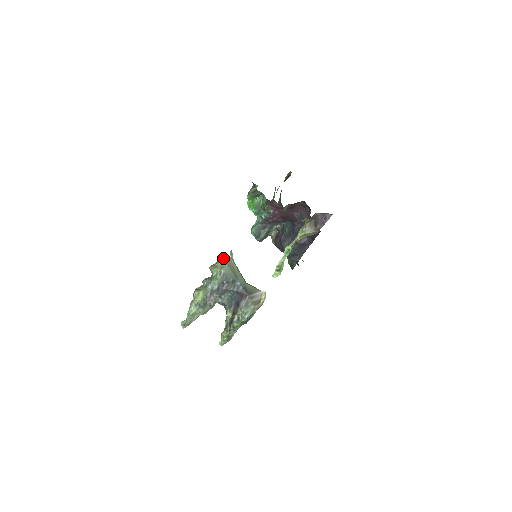
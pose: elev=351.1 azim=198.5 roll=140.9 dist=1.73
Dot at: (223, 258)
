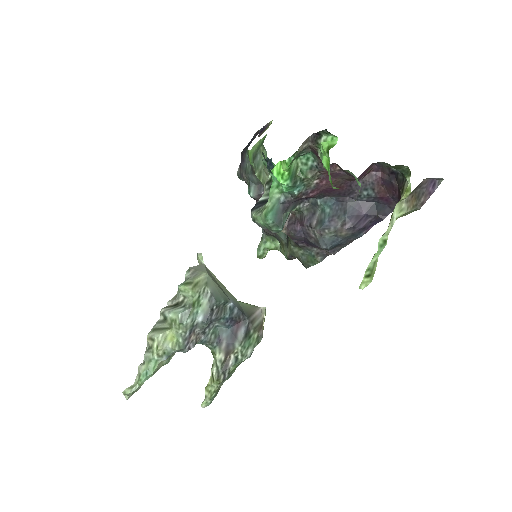
Dot at: (196, 268)
